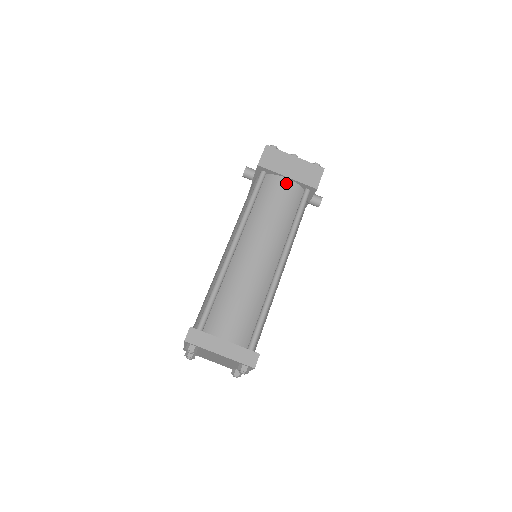
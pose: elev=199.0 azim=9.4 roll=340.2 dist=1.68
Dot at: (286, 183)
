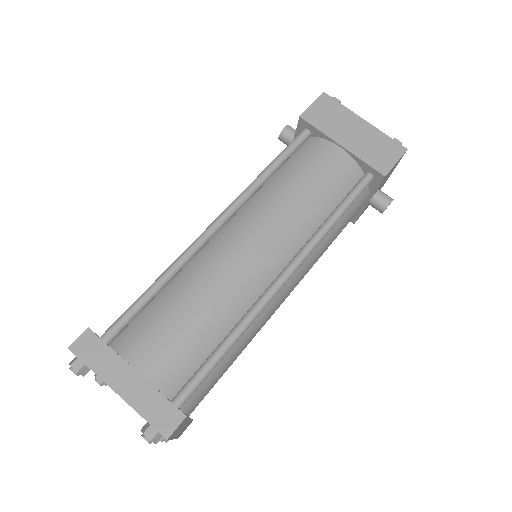
Dot at: (336, 154)
